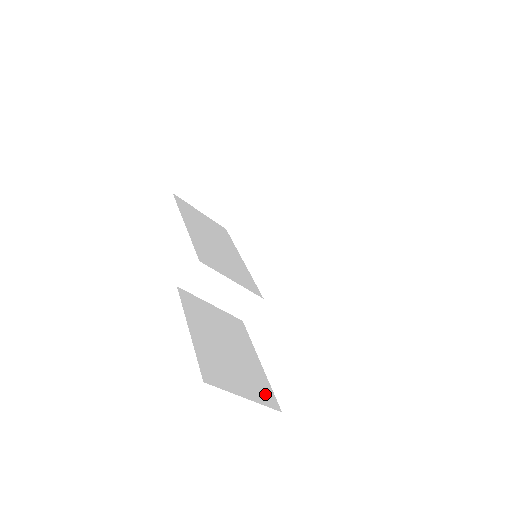
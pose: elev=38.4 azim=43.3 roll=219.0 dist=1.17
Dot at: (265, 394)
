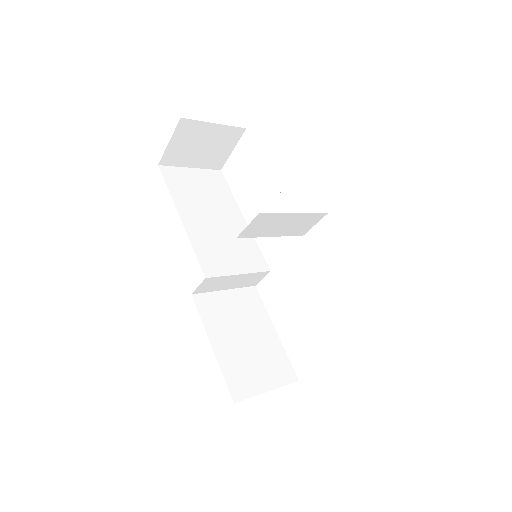
Dot at: (284, 371)
